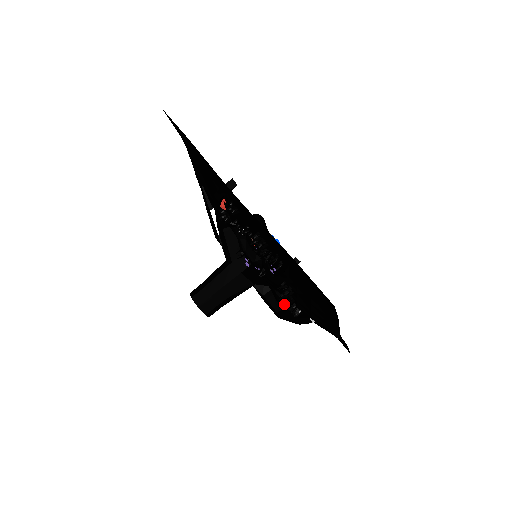
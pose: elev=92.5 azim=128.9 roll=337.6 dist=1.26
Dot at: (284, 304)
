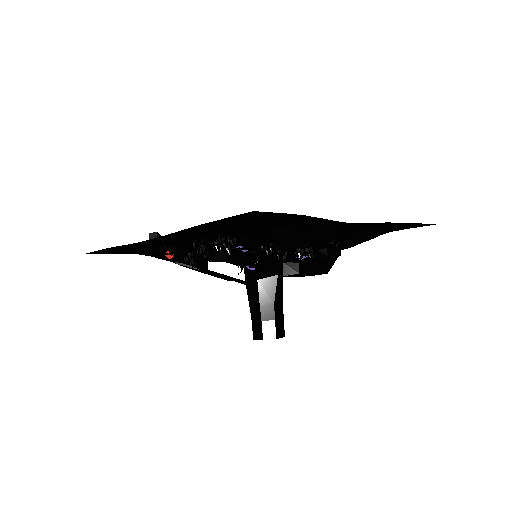
Dot at: (297, 259)
